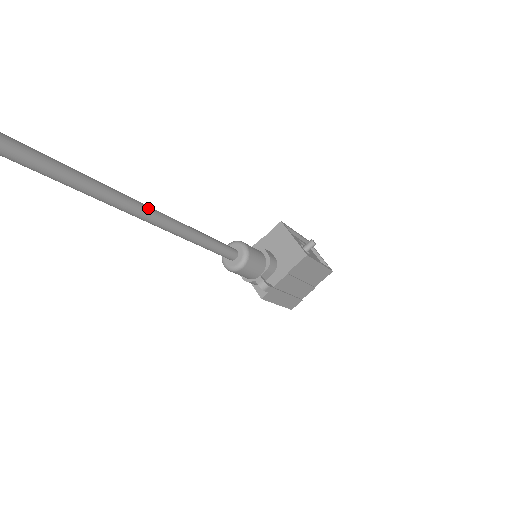
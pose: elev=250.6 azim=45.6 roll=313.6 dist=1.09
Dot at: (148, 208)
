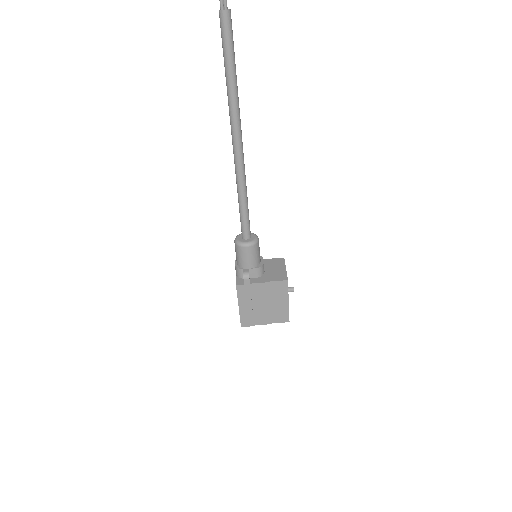
Dot at: (242, 143)
